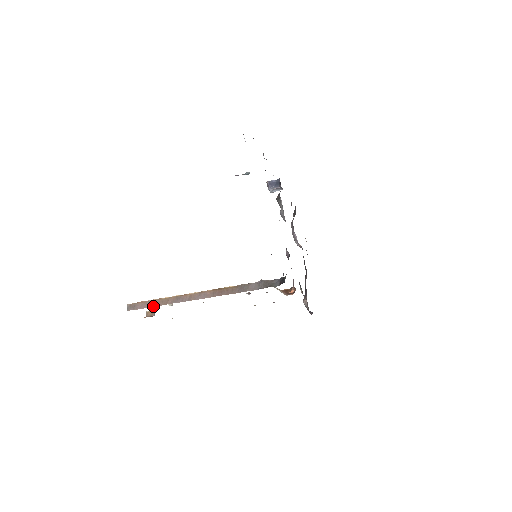
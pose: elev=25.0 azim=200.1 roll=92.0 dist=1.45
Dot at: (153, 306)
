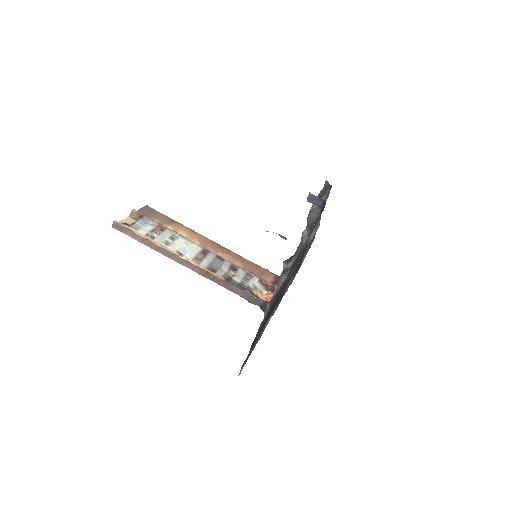
Dot at: (139, 241)
